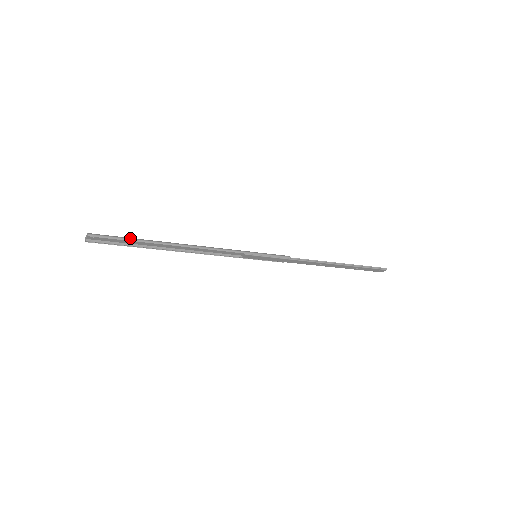
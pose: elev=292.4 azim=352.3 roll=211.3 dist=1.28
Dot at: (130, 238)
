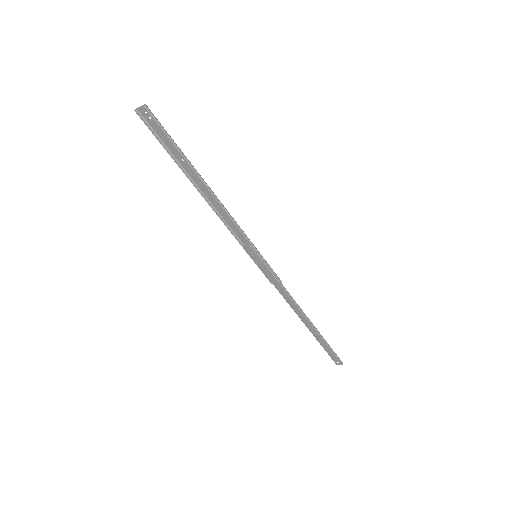
Dot at: occluded
